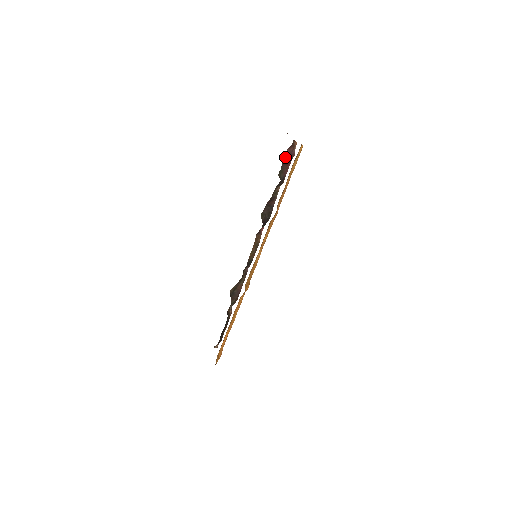
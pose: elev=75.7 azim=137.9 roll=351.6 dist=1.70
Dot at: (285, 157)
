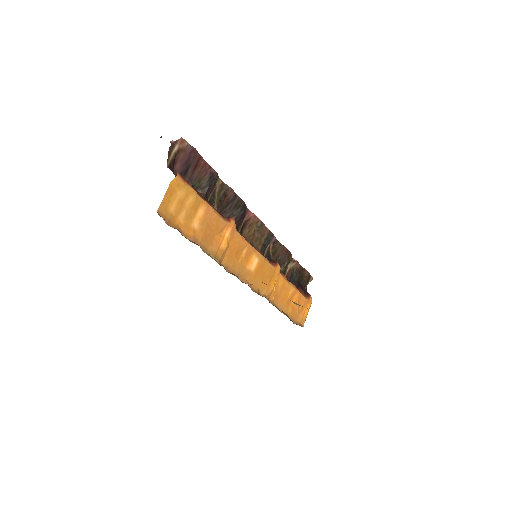
Dot at: (184, 170)
